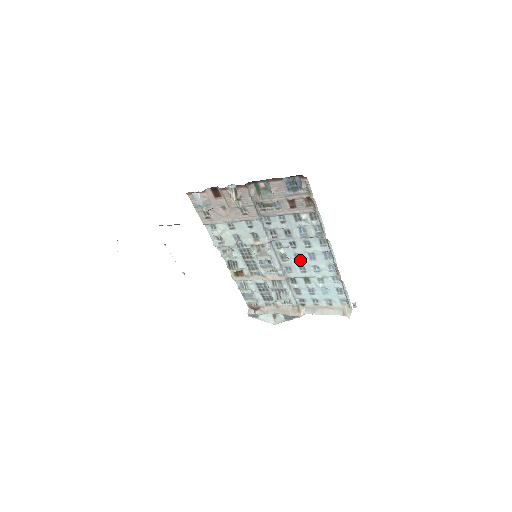
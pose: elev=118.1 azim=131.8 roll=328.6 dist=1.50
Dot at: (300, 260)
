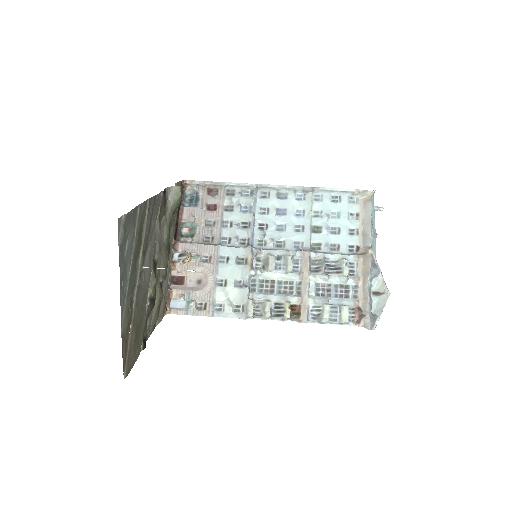
Dot at: (285, 226)
